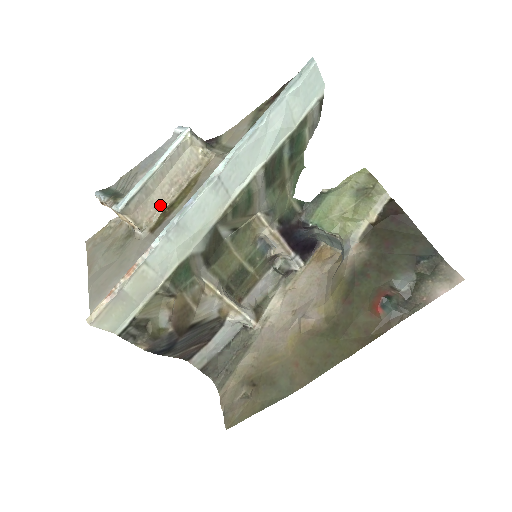
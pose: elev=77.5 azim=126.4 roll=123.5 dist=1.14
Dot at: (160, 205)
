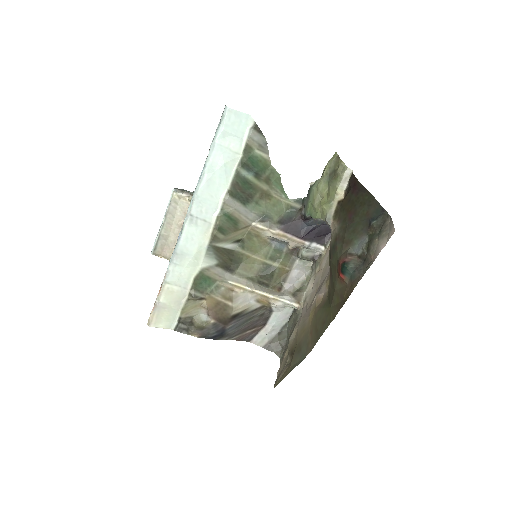
Dot at: occluded
